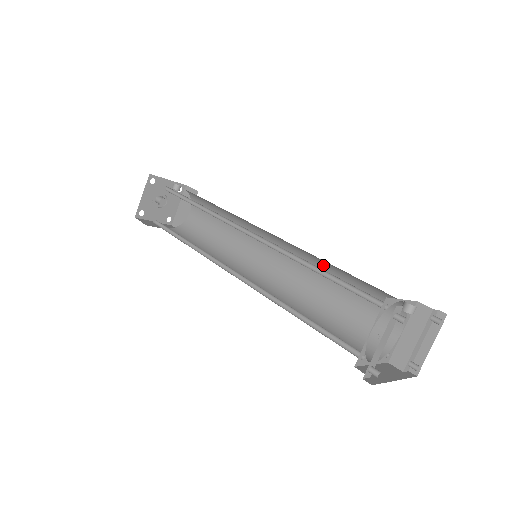
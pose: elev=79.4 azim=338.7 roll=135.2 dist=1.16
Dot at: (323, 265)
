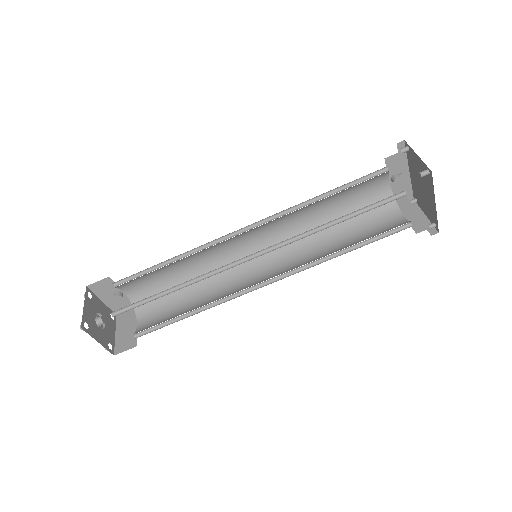
Dot at: occluded
